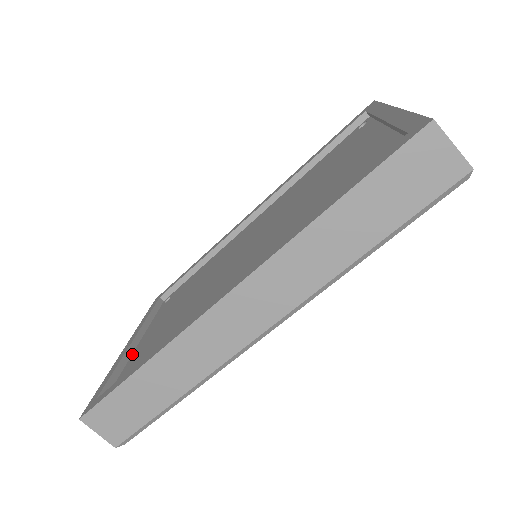
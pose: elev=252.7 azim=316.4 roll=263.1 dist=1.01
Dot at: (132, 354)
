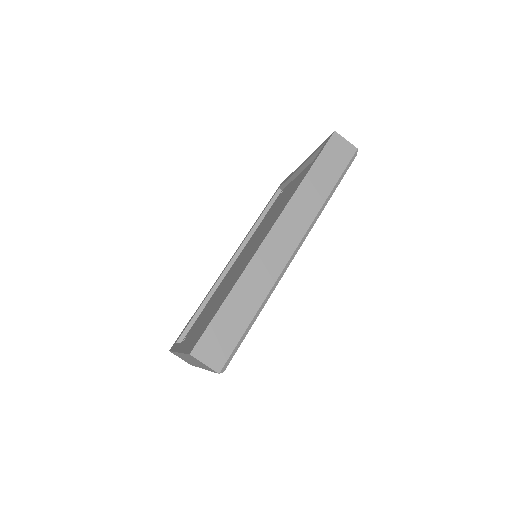
Dot at: occluded
